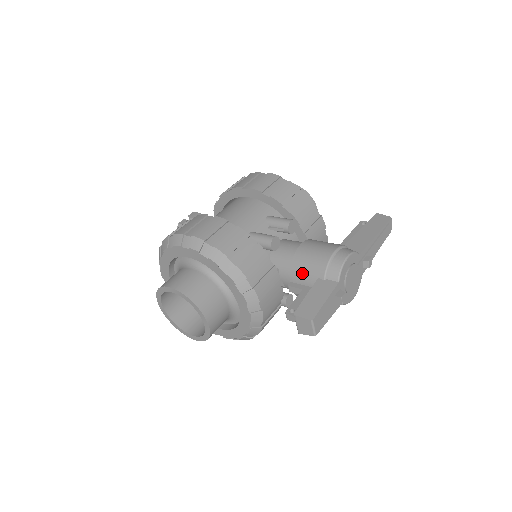
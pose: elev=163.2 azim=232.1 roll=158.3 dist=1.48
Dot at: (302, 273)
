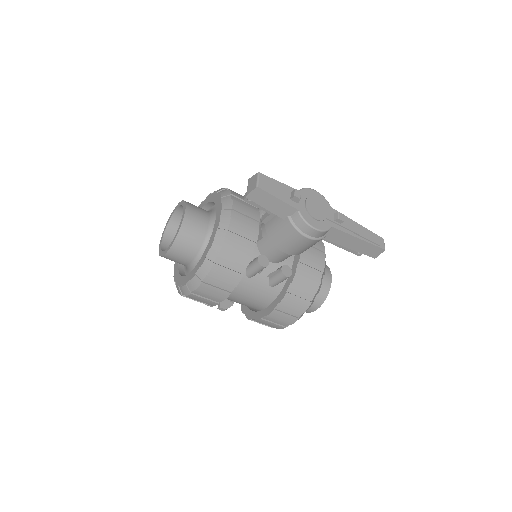
Dot at: occluded
